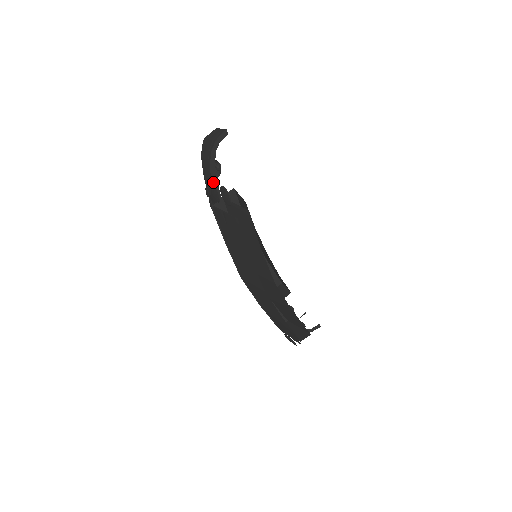
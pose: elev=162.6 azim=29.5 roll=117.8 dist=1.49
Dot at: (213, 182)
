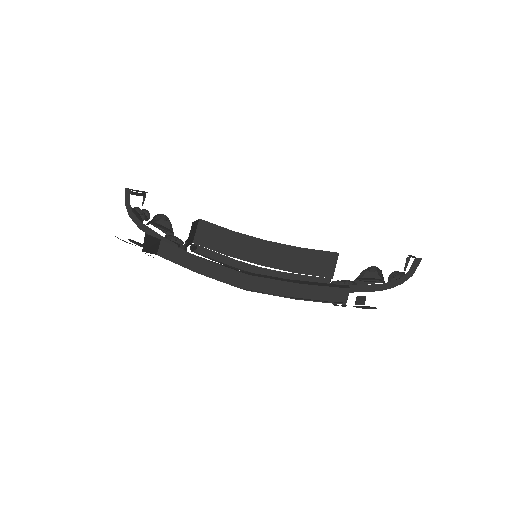
Dot at: (151, 235)
